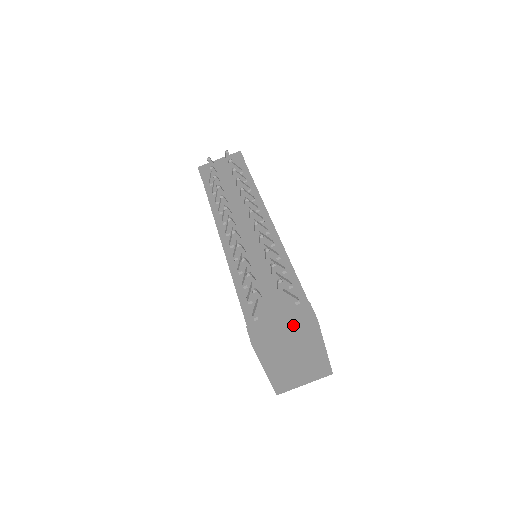
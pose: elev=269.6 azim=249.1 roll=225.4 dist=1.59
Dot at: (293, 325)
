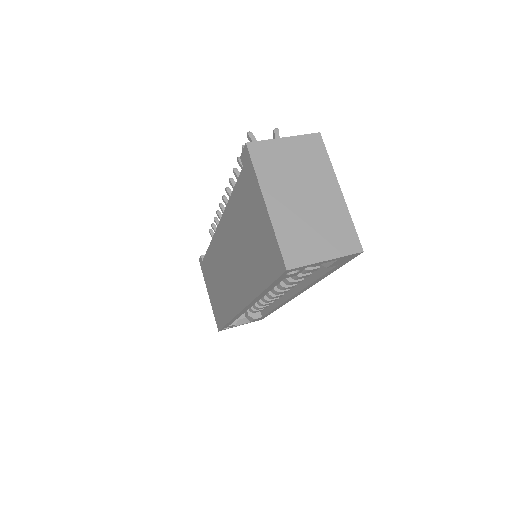
Dot at: (293, 138)
